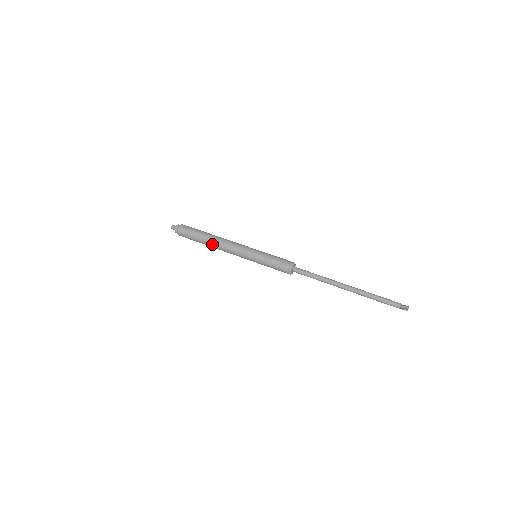
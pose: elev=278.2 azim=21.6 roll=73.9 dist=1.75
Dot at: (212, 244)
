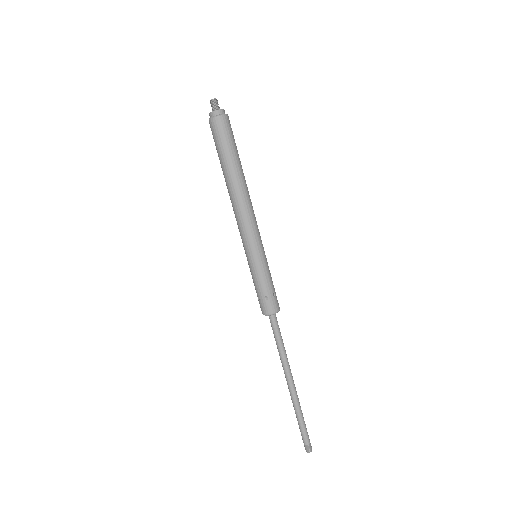
Dot at: (230, 188)
